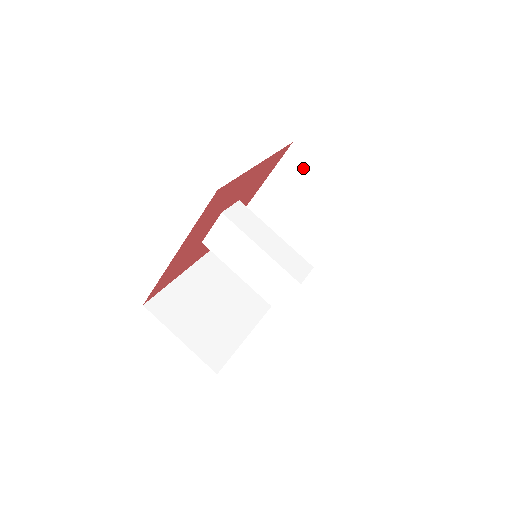
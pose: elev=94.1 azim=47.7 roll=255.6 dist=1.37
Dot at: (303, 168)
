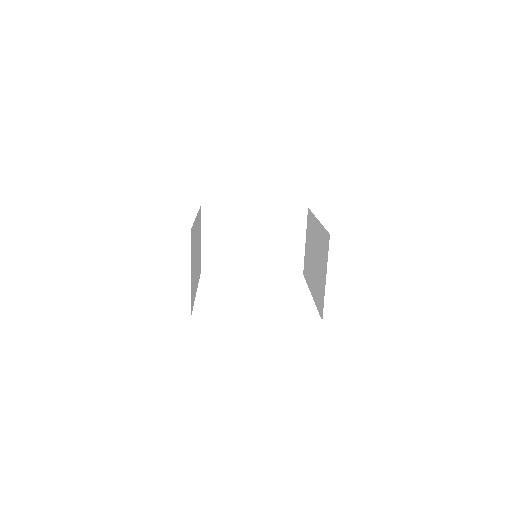
Dot at: (326, 253)
